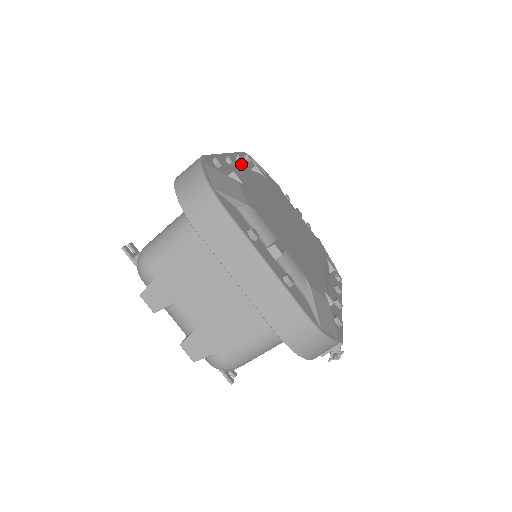
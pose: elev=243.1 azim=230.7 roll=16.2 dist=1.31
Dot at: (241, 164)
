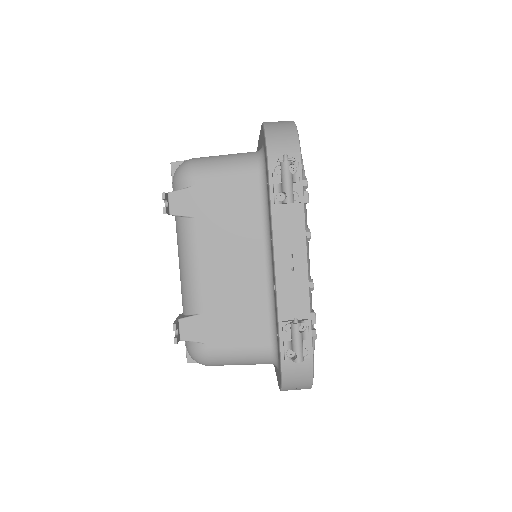
Dot at: occluded
